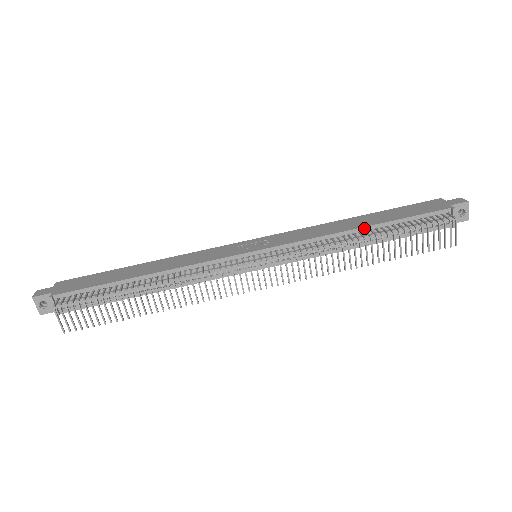
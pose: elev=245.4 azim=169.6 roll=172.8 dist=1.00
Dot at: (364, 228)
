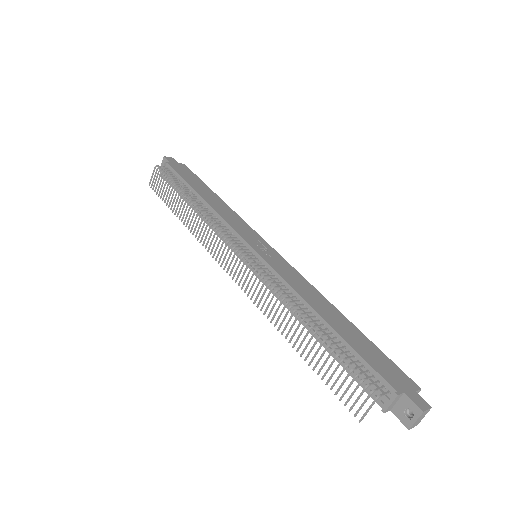
Dot at: (321, 317)
